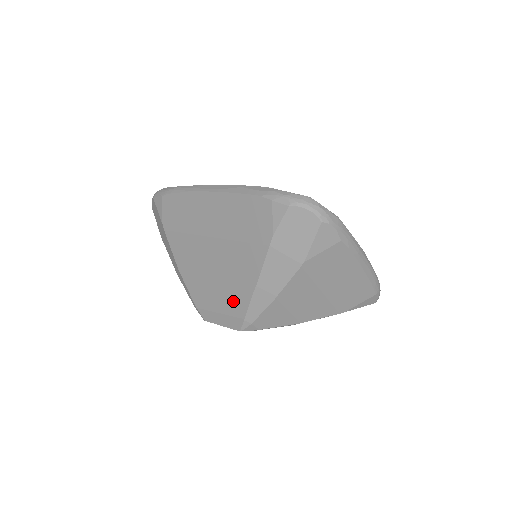
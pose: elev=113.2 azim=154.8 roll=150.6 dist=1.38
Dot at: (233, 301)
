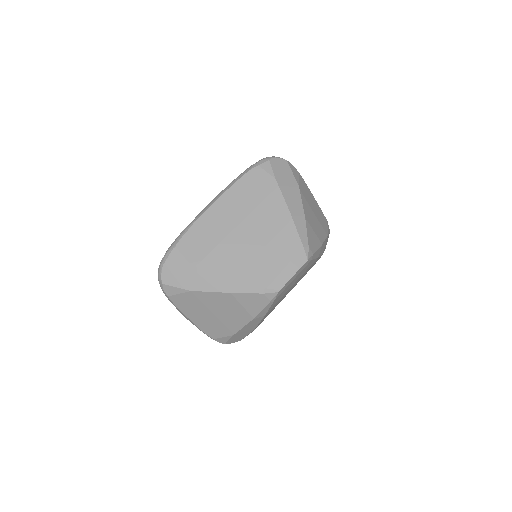
Dot at: (287, 245)
